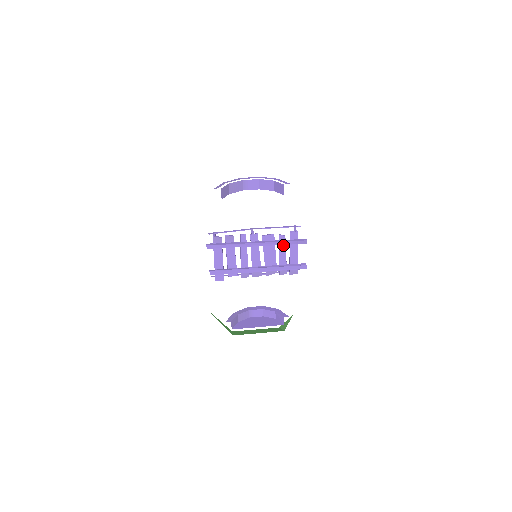
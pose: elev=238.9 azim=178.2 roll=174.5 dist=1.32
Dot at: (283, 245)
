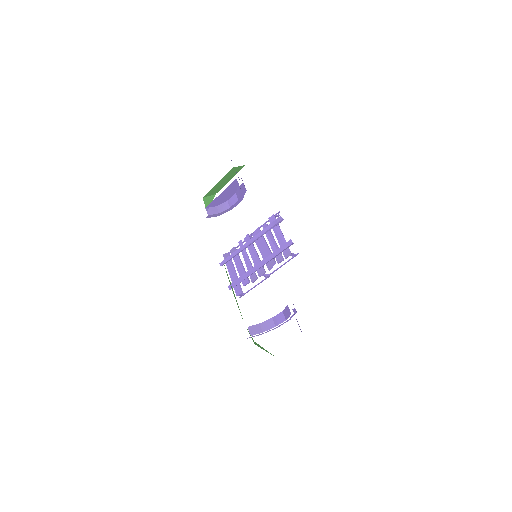
Dot at: (269, 233)
